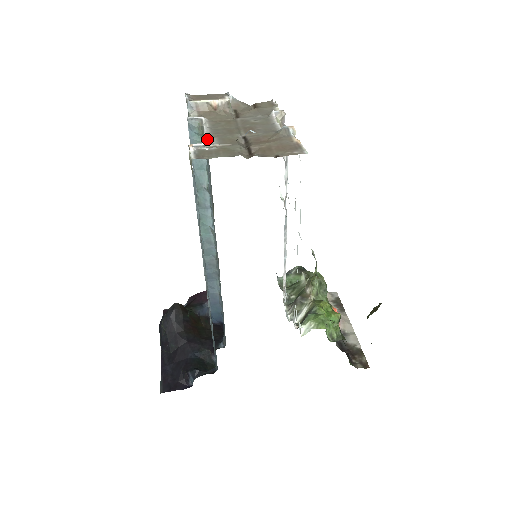
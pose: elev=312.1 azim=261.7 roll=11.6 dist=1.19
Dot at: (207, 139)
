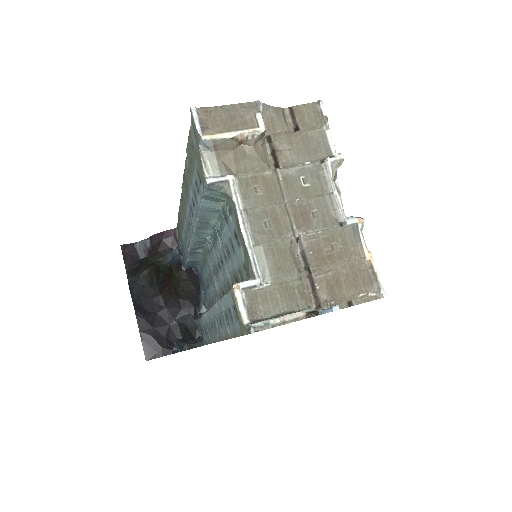
Dot at: (252, 256)
